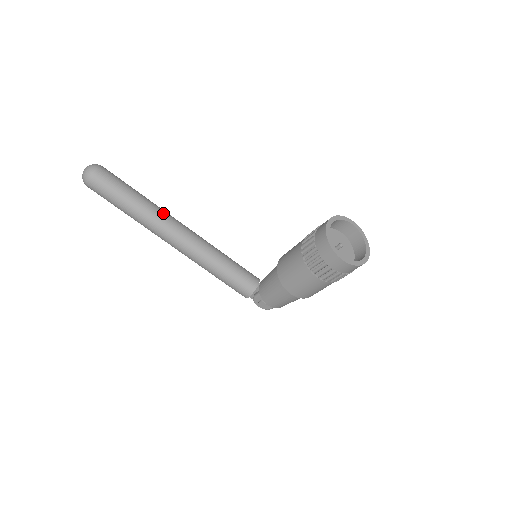
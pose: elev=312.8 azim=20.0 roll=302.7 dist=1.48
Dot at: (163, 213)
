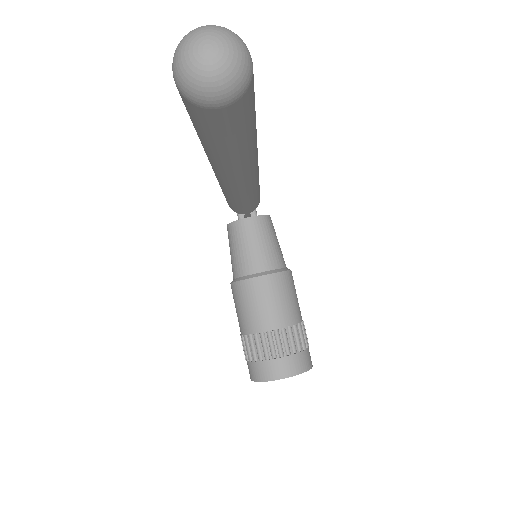
Dot at: (242, 169)
